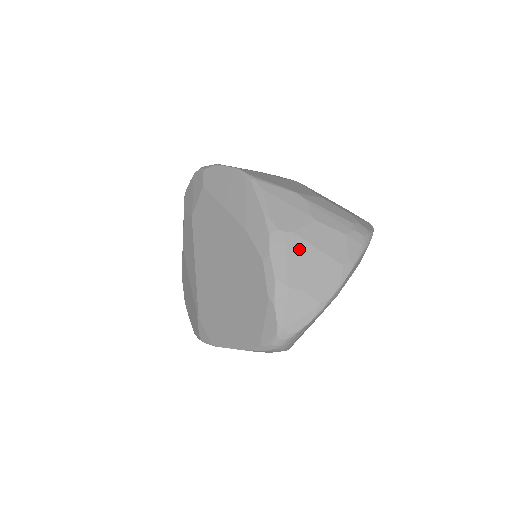
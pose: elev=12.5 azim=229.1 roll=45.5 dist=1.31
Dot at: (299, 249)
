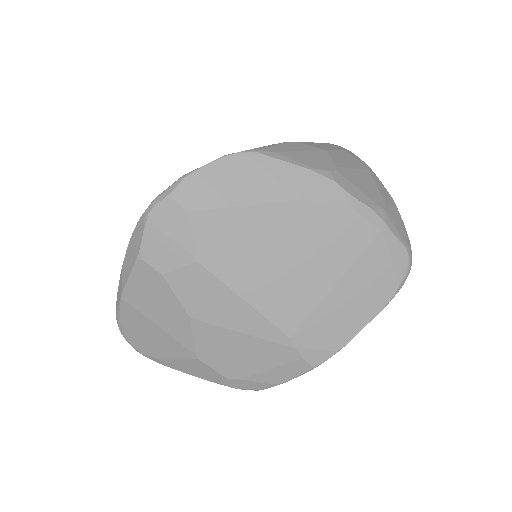
Dot at: (352, 177)
